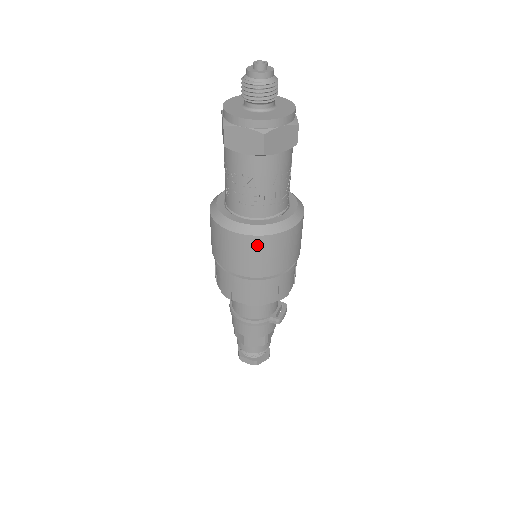
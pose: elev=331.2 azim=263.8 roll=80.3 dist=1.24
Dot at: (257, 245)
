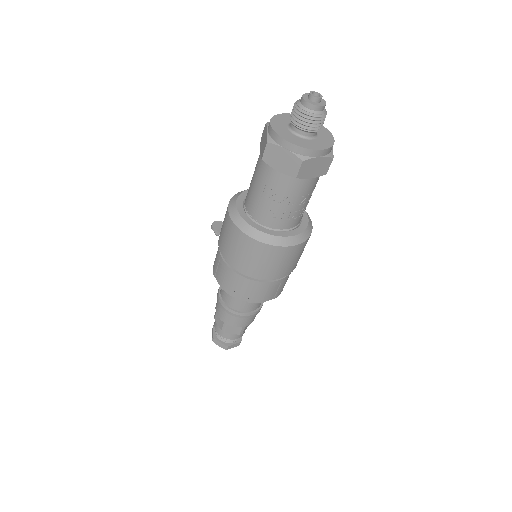
Dot at: (303, 247)
